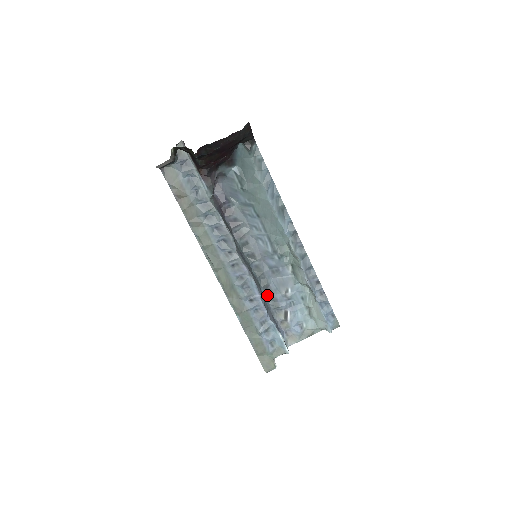
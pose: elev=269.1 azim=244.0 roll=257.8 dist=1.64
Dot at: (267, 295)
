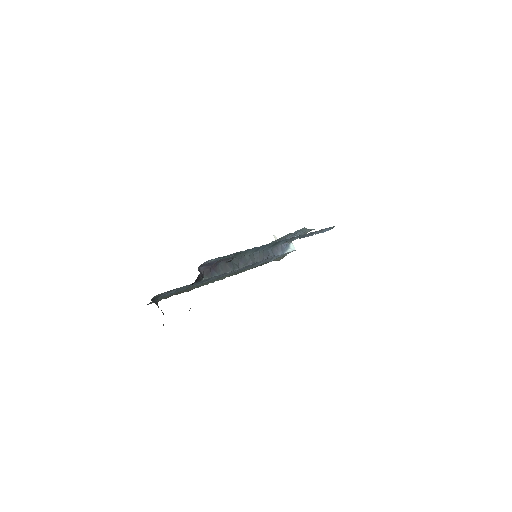
Dot at: occluded
